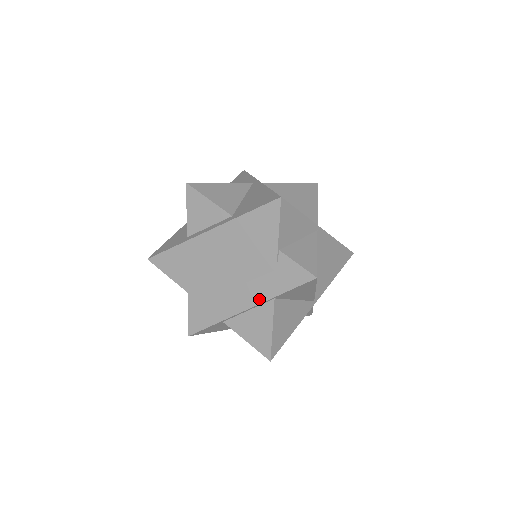
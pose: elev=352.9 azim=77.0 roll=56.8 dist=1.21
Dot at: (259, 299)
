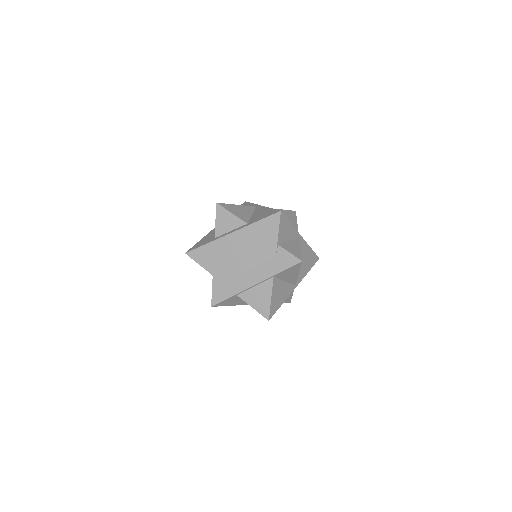
Dot at: (263, 277)
